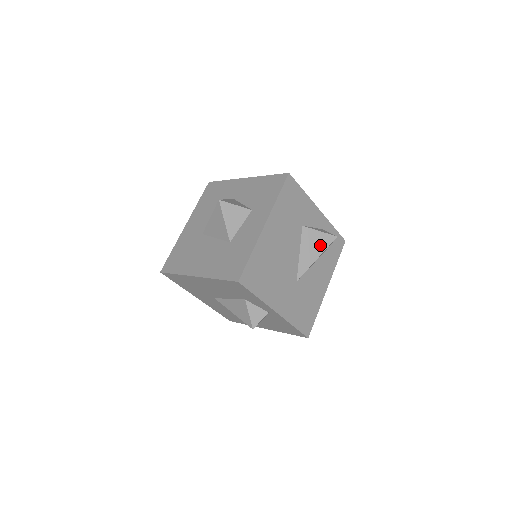
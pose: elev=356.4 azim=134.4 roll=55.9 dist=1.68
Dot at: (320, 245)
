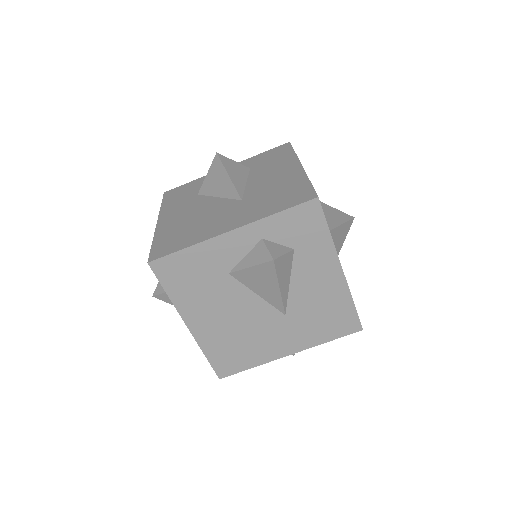
Dot at: (267, 278)
